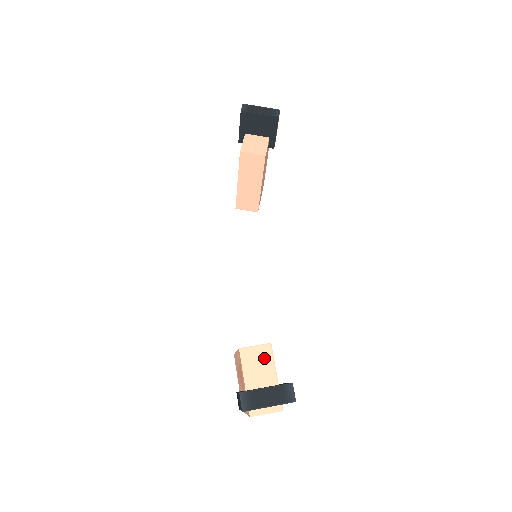
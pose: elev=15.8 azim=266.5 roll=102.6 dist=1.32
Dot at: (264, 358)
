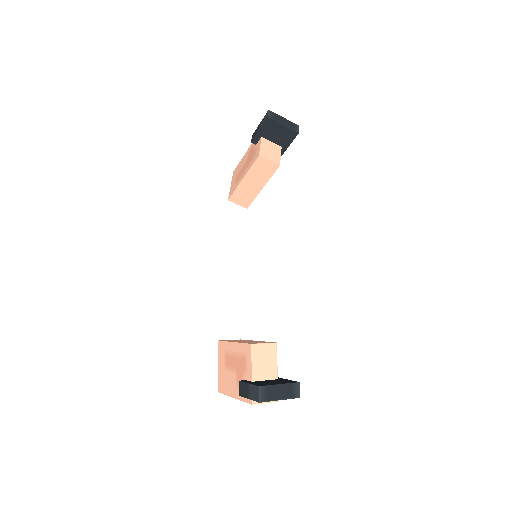
Dot at: (270, 355)
